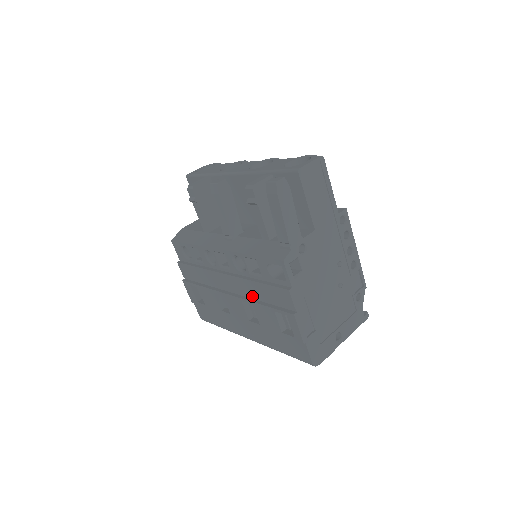
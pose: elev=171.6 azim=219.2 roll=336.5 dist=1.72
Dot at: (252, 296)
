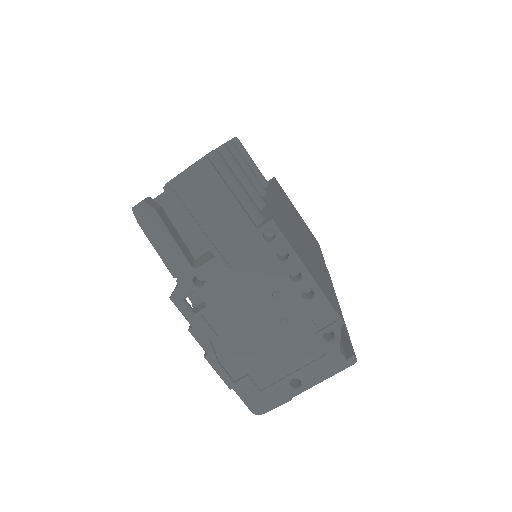
Dot at: occluded
